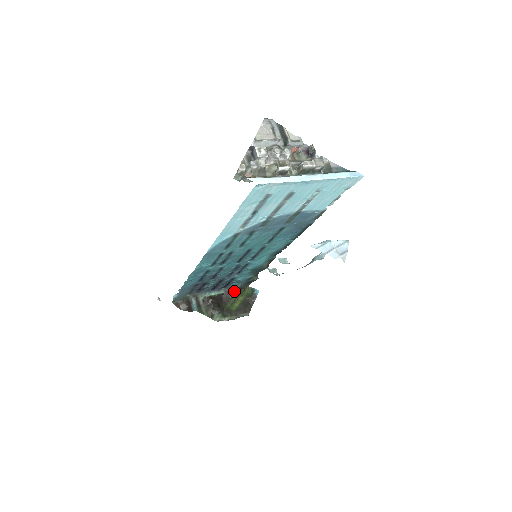
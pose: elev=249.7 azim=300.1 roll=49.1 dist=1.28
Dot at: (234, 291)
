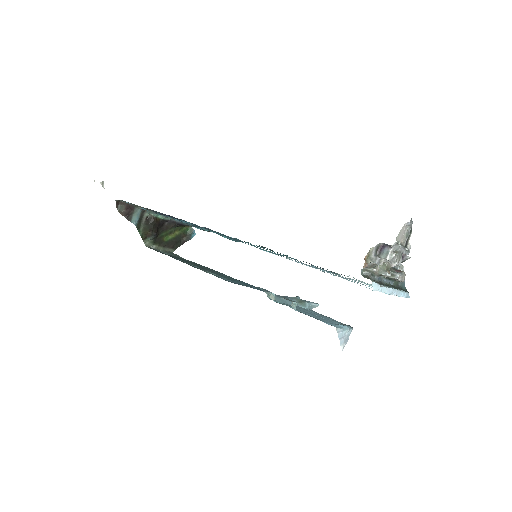
Dot at: (178, 224)
